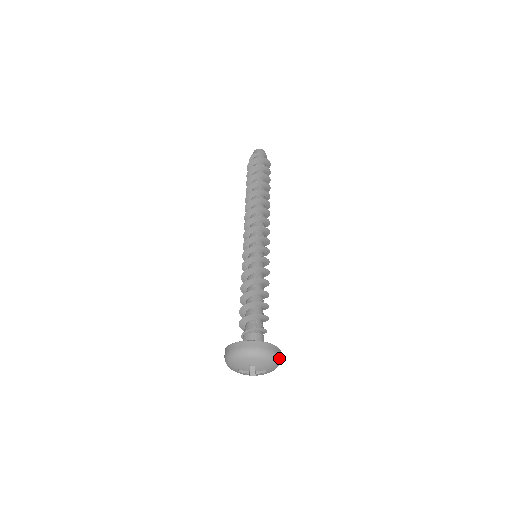
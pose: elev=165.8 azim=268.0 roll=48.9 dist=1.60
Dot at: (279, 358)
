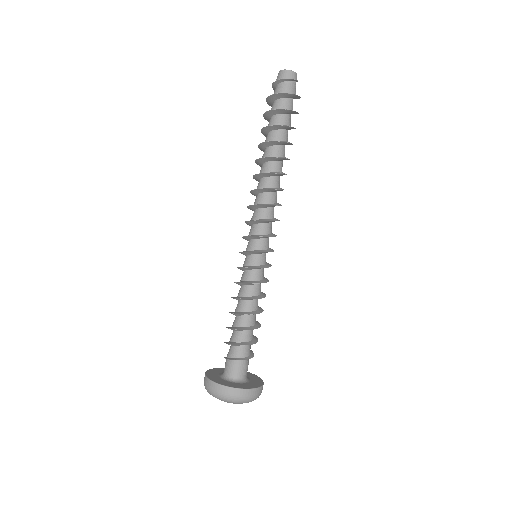
Dot at: (249, 398)
